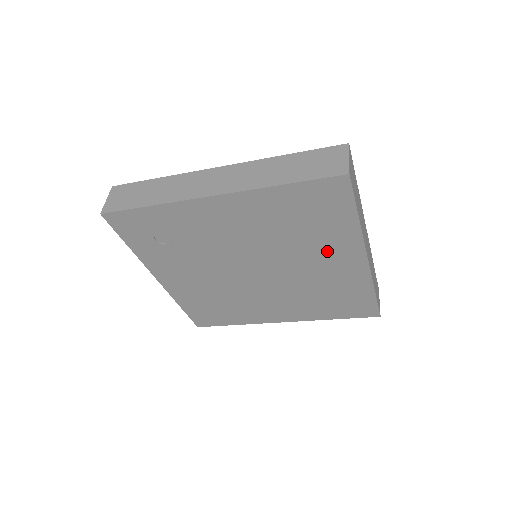
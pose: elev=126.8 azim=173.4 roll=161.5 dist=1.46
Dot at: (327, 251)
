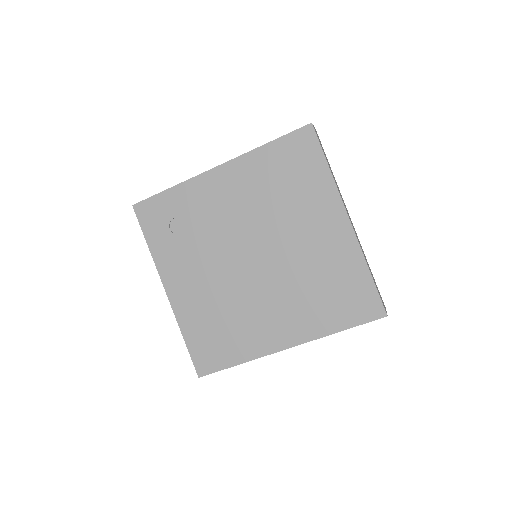
Dot at: (312, 215)
